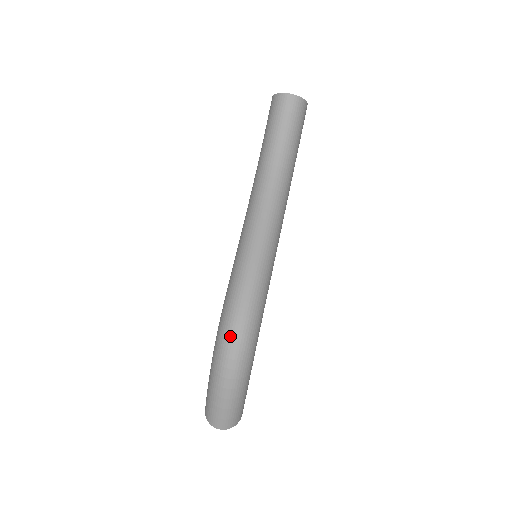
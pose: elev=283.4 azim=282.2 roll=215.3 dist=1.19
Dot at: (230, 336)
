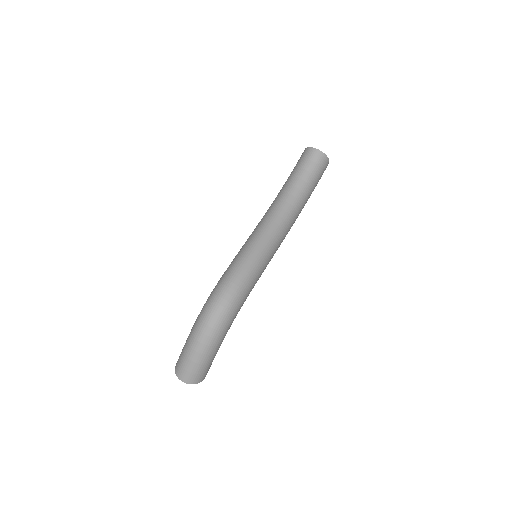
Dot at: (217, 300)
